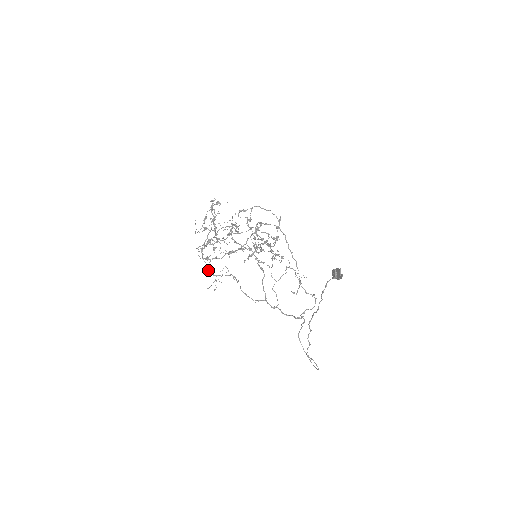
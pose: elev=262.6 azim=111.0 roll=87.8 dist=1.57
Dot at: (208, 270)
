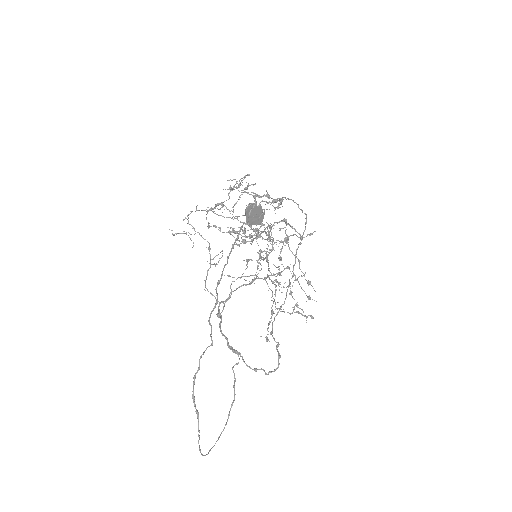
Dot at: (188, 214)
